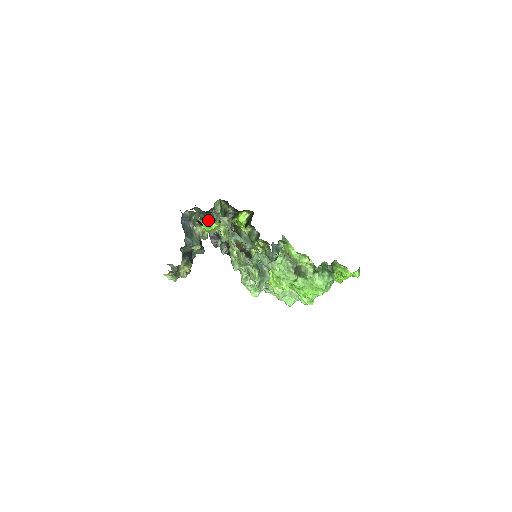
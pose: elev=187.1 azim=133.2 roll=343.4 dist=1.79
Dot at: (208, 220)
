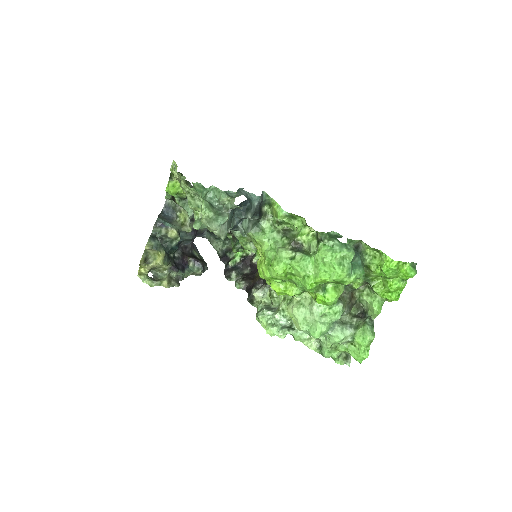
Dot at: (225, 253)
